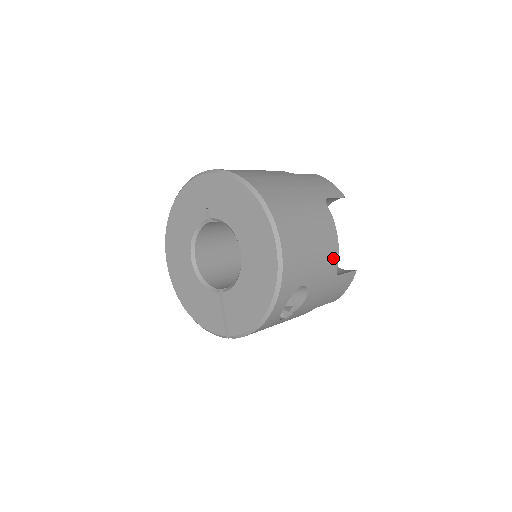
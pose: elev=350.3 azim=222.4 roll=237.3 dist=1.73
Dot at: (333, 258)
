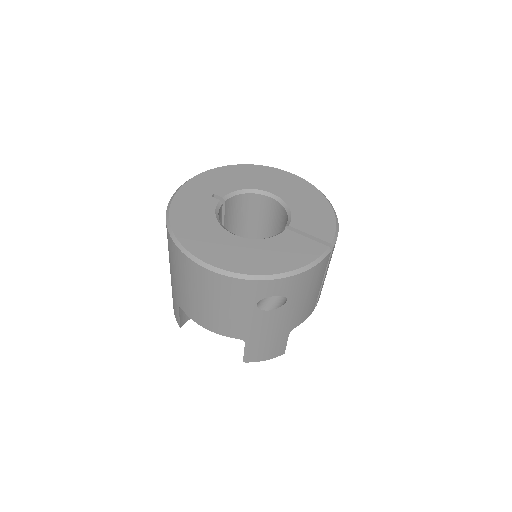
Dot at: occluded
